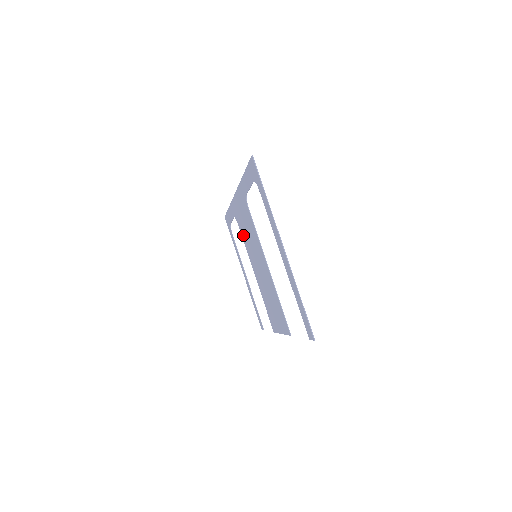
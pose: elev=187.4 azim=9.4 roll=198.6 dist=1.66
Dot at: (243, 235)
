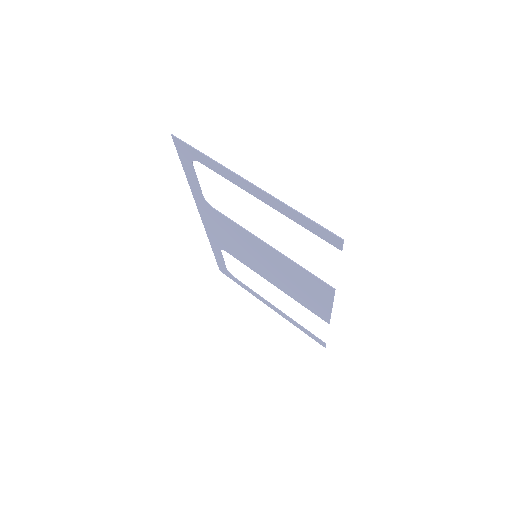
Dot at: (236, 255)
